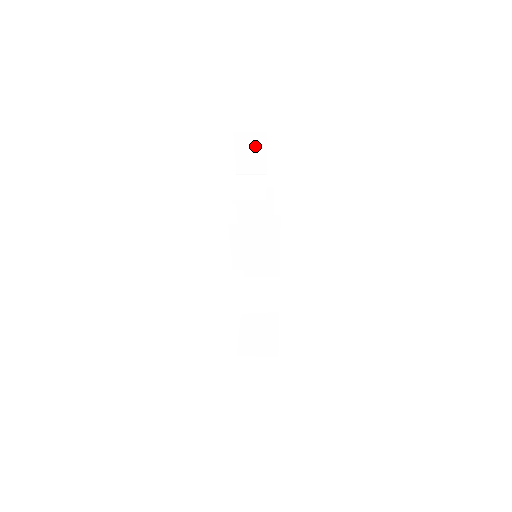
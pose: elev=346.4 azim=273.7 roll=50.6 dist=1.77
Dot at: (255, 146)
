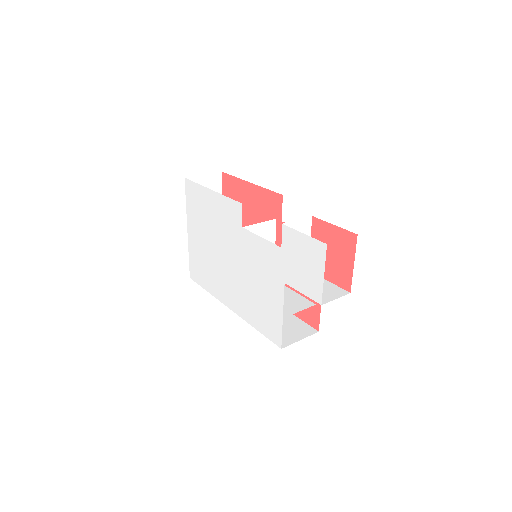
Dot at: occluded
